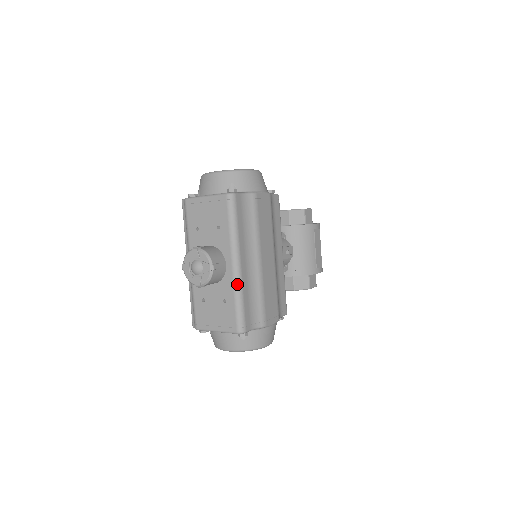
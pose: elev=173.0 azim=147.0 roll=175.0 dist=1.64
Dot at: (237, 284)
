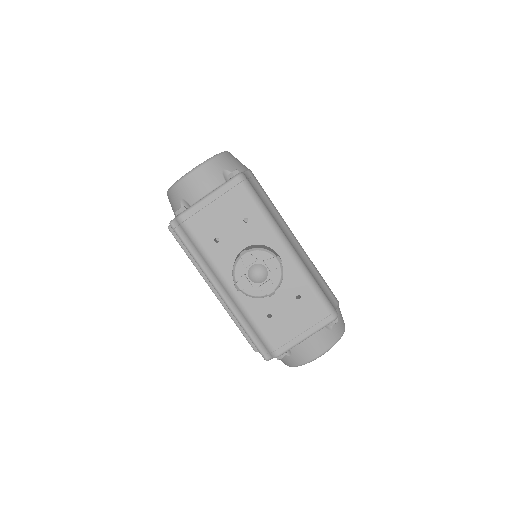
Dot at: (303, 268)
